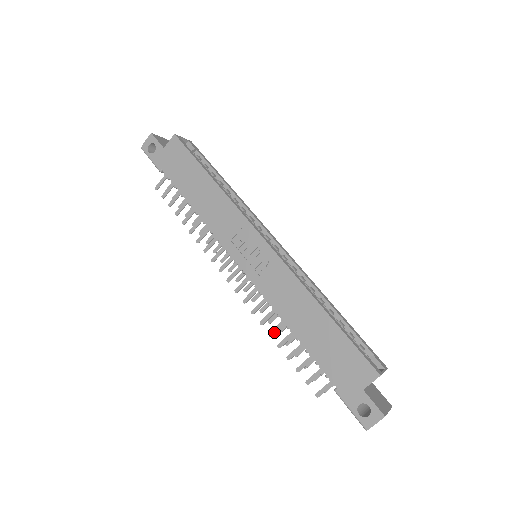
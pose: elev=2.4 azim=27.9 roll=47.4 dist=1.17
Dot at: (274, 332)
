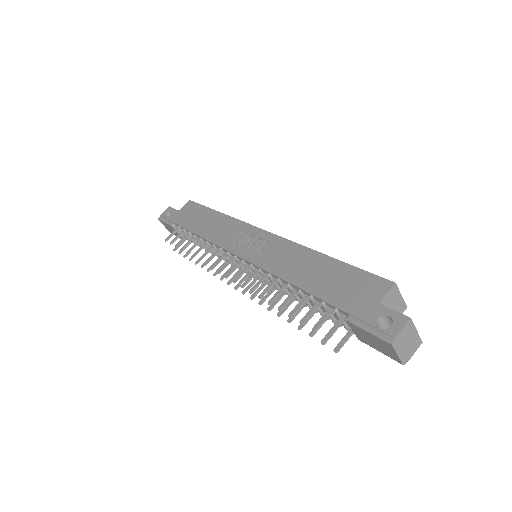
Dot at: (274, 298)
